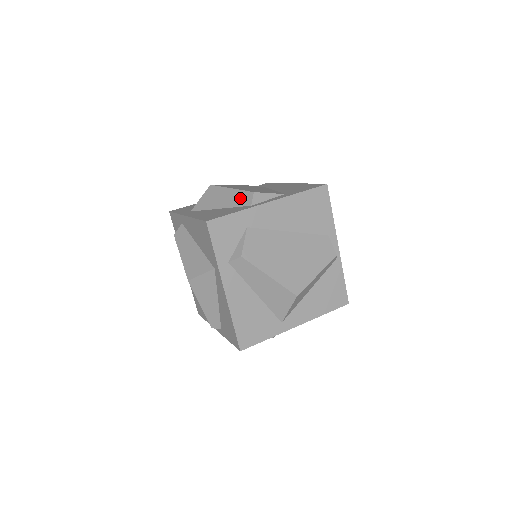
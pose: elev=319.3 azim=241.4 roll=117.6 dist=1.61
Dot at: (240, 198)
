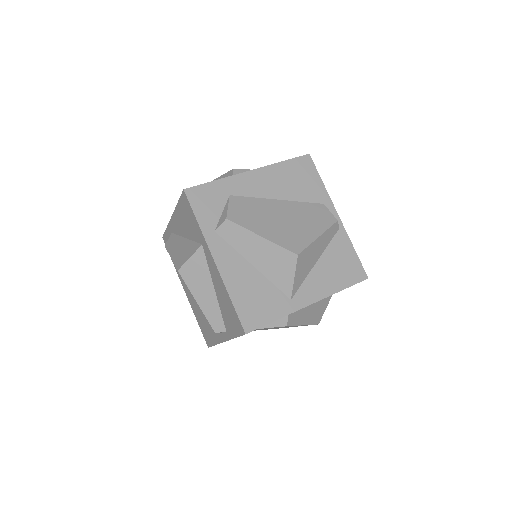
Dot at: occluded
